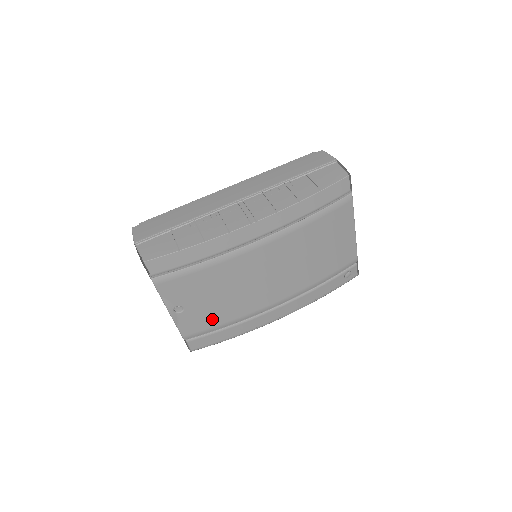
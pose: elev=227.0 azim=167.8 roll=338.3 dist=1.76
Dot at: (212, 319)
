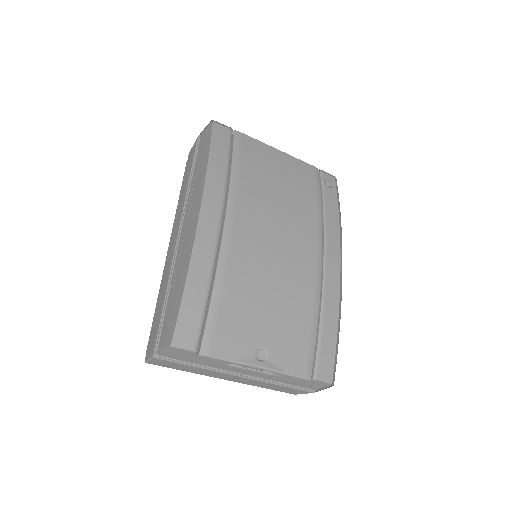
Dot at: (298, 329)
